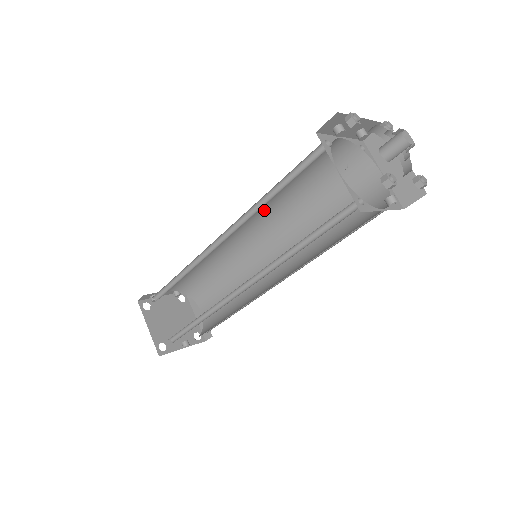
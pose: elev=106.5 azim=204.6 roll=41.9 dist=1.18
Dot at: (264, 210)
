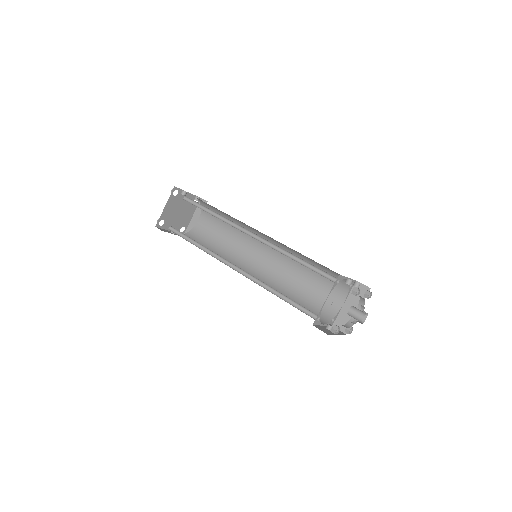
Dot at: (284, 245)
